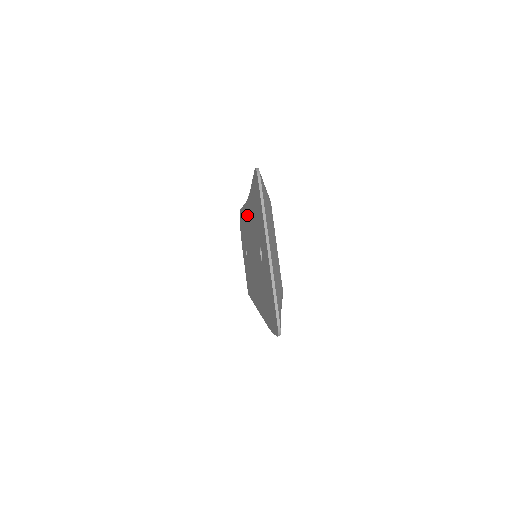
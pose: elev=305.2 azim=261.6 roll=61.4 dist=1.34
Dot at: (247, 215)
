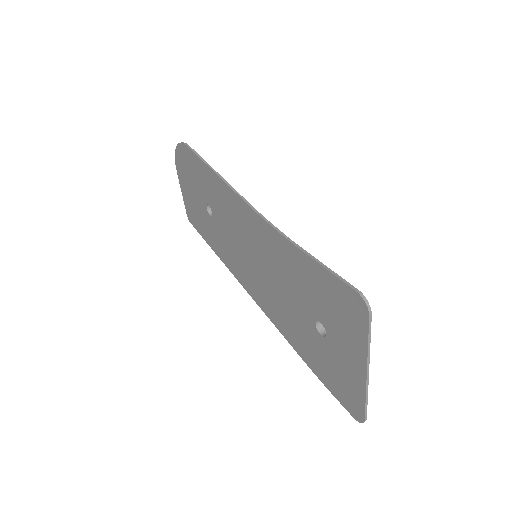
Dot at: (250, 220)
